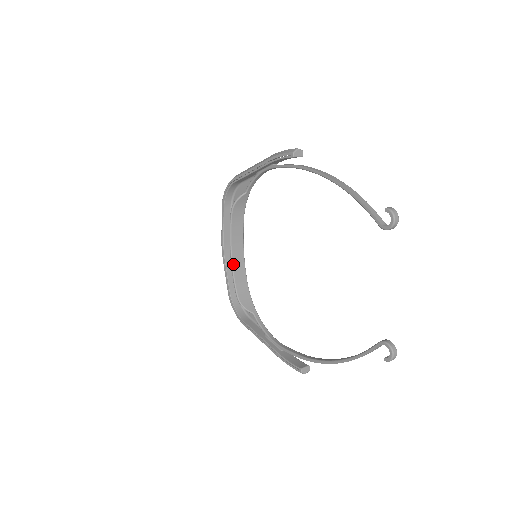
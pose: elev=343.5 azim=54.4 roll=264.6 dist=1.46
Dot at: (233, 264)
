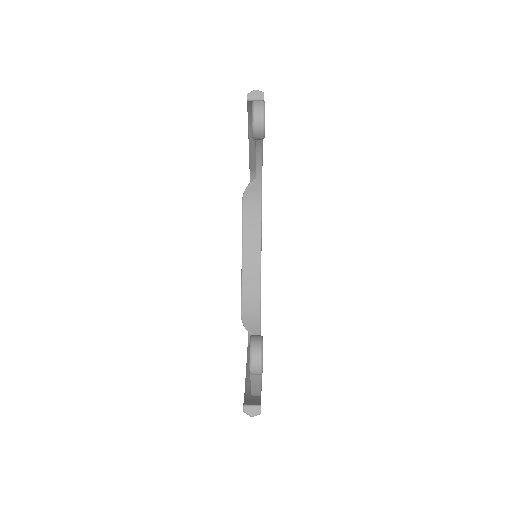
Dot at: (243, 270)
